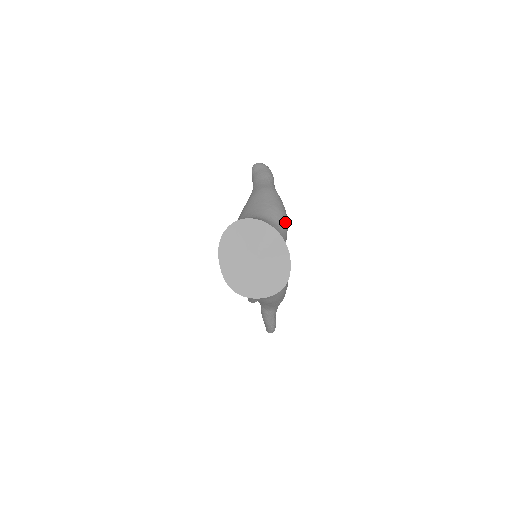
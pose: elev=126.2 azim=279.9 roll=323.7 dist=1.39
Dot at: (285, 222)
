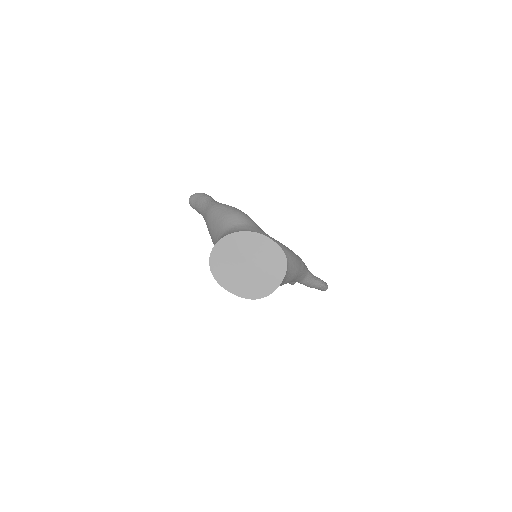
Dot at: (244, 217)
